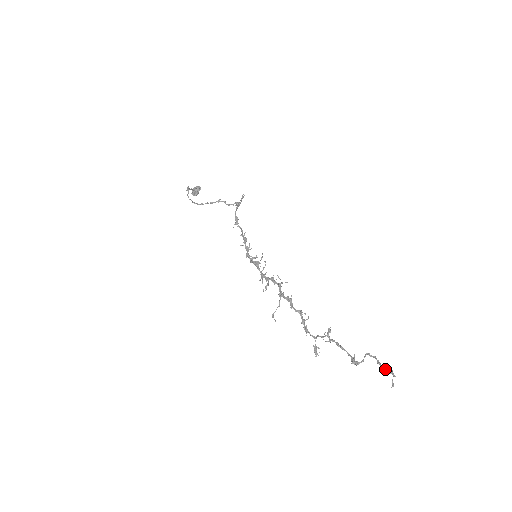
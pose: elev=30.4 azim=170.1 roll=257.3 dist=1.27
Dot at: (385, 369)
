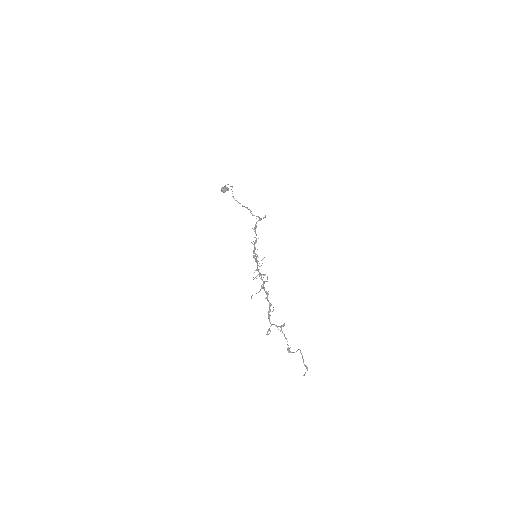
Dot at: (304, 364)
